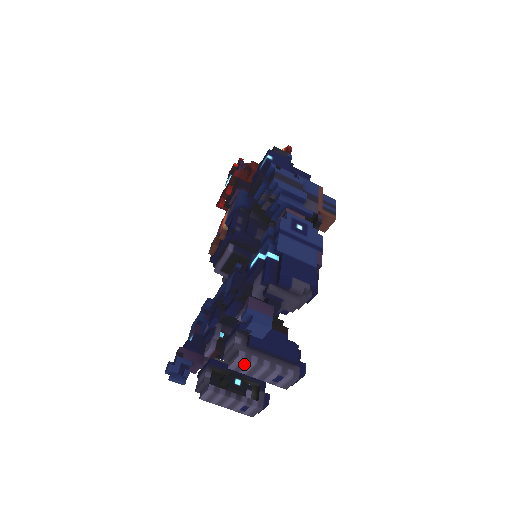
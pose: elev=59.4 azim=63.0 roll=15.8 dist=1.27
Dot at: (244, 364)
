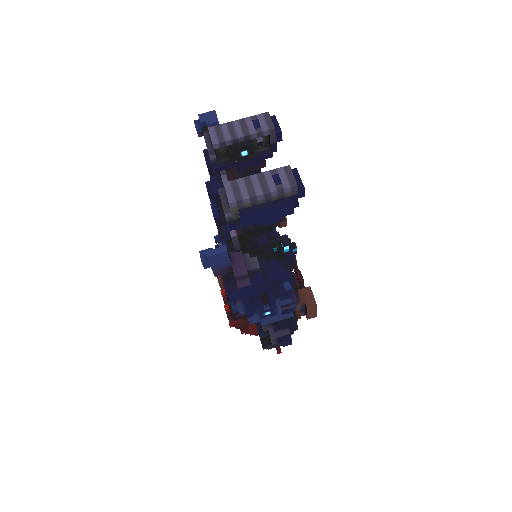
Dot at: (219, 131)
